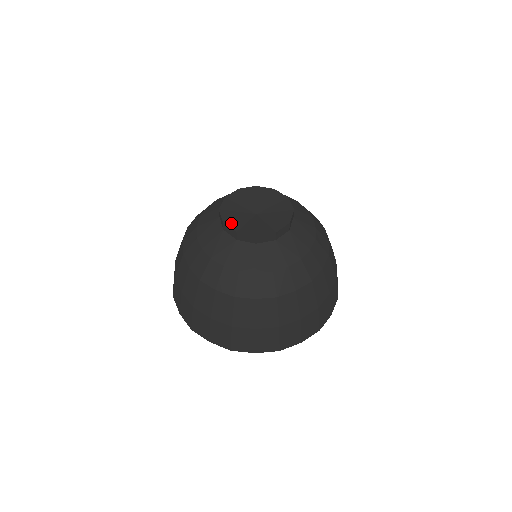
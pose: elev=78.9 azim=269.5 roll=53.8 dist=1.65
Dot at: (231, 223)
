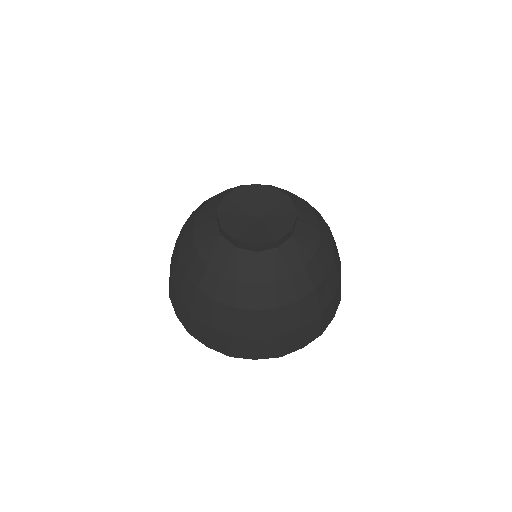
Dot at: (230, 229)
